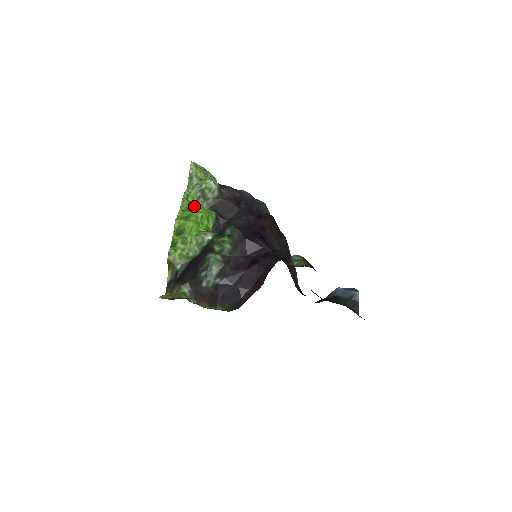
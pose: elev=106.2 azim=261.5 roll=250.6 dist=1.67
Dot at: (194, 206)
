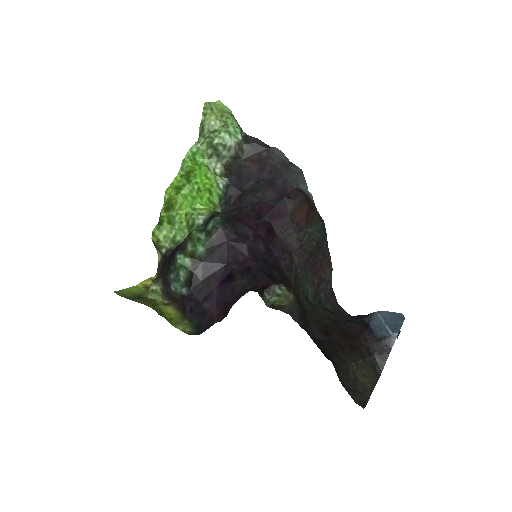
Dot at: (194, 172)
